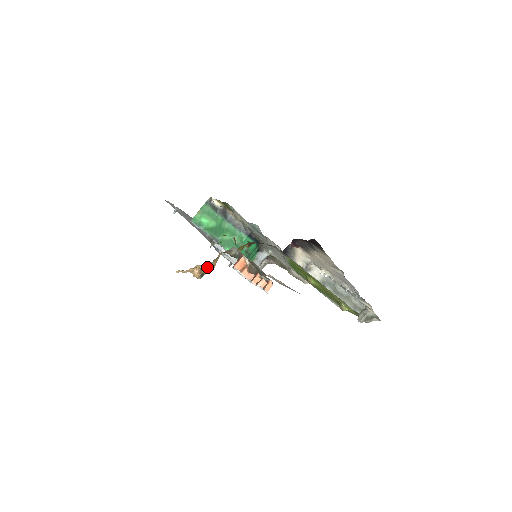
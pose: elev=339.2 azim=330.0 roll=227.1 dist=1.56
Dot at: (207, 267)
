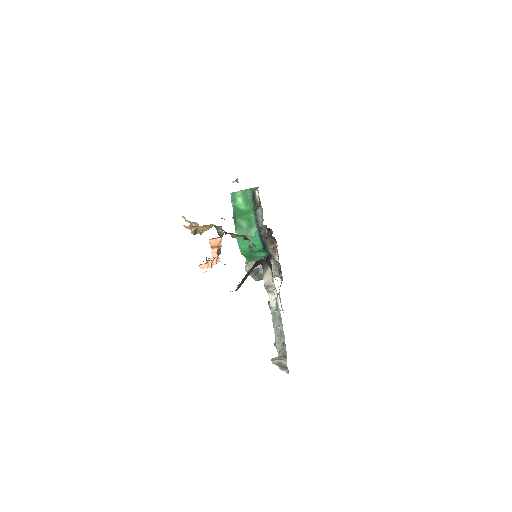
Dot at: (197, 227)
